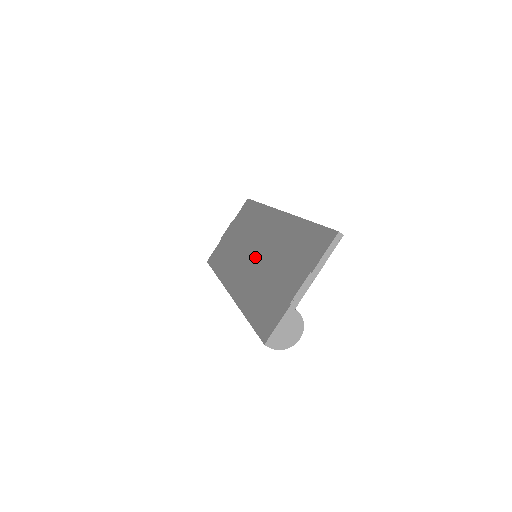
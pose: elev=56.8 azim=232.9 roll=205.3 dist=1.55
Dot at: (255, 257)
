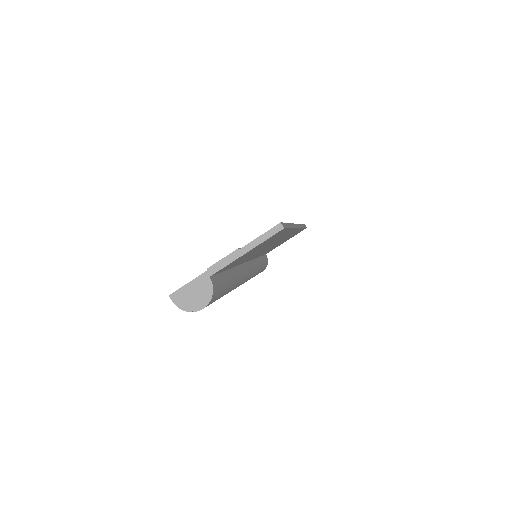
Dot at: occluded
